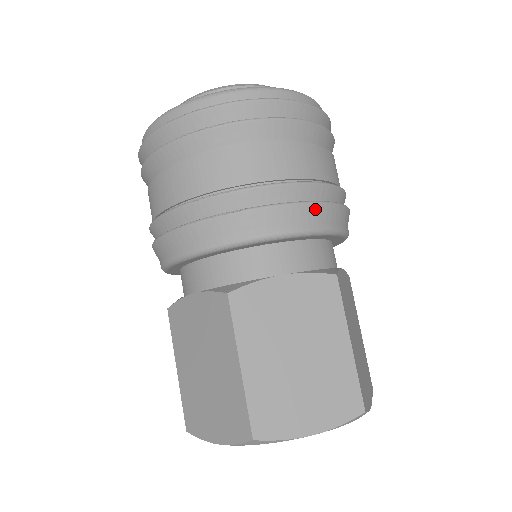
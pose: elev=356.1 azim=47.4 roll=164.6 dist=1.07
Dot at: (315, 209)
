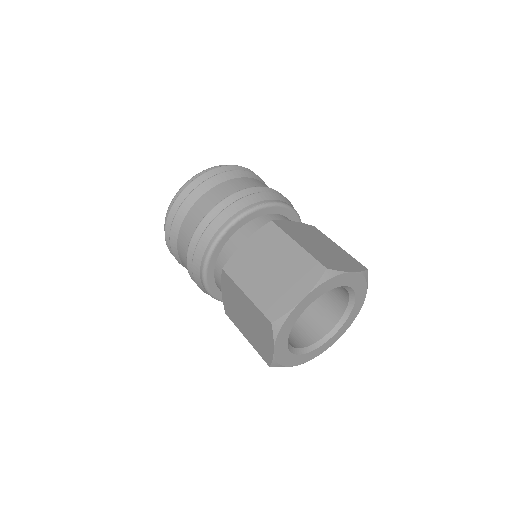
Dot at: (289, 202)
